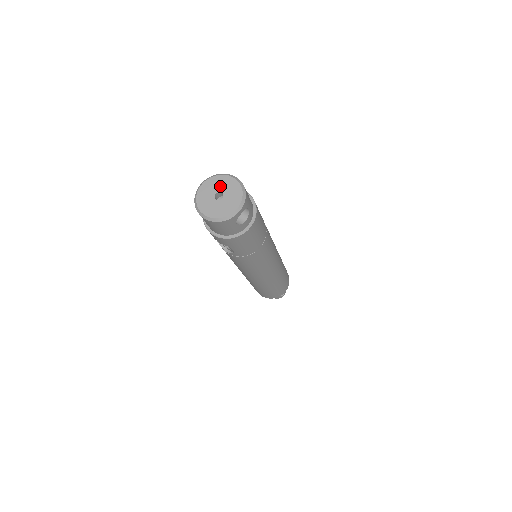
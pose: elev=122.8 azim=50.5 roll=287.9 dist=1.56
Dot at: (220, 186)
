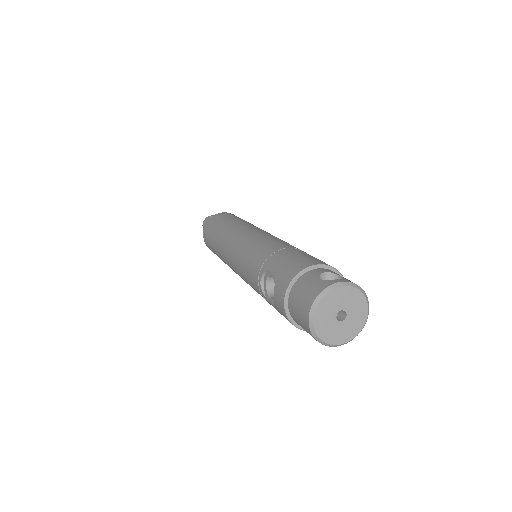
Dot at: (353, 307)
